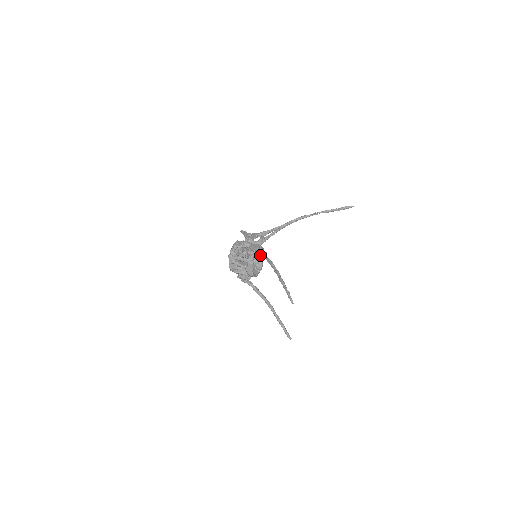
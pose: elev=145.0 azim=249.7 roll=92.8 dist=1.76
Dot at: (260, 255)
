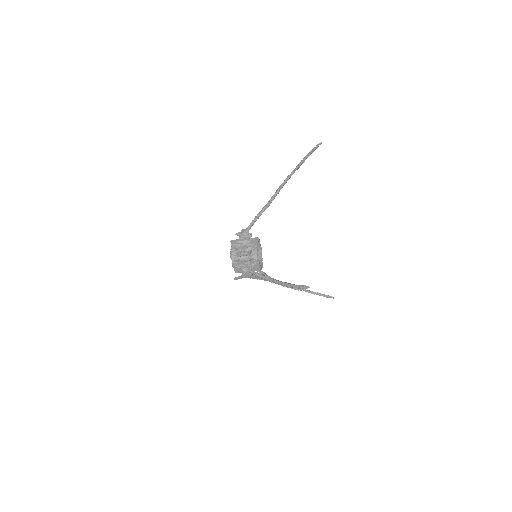
Dot at: (259, 261)
